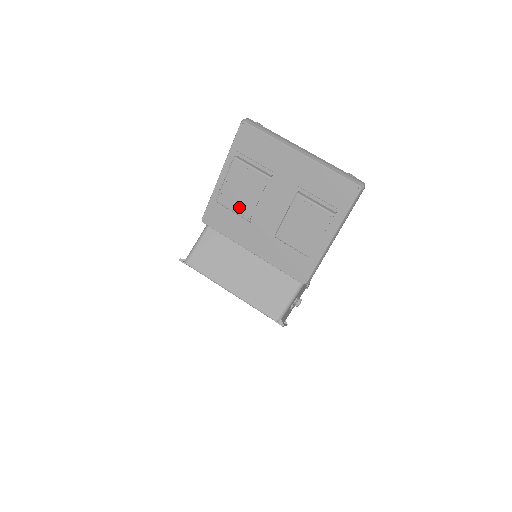
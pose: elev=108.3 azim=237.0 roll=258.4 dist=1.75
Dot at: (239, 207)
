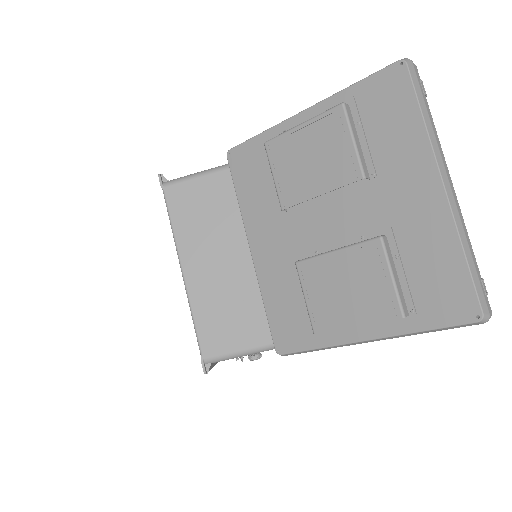
Dot at: (286, 179)
